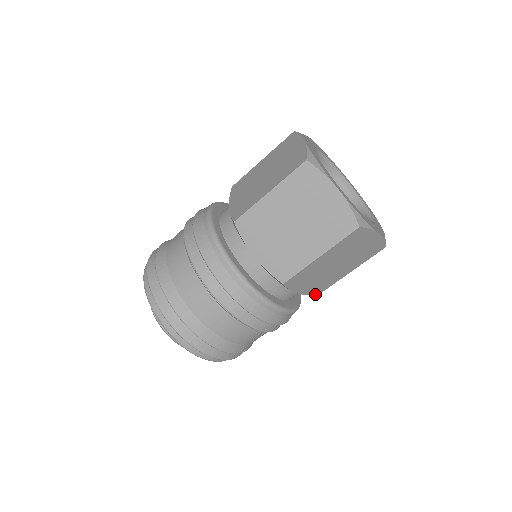
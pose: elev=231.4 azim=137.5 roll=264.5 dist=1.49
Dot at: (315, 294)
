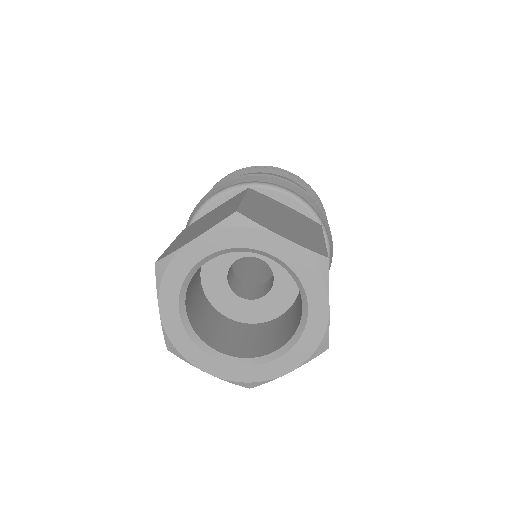
Dot at: occluded
